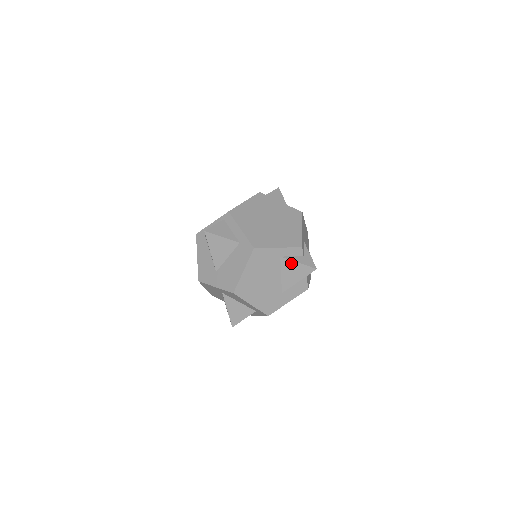
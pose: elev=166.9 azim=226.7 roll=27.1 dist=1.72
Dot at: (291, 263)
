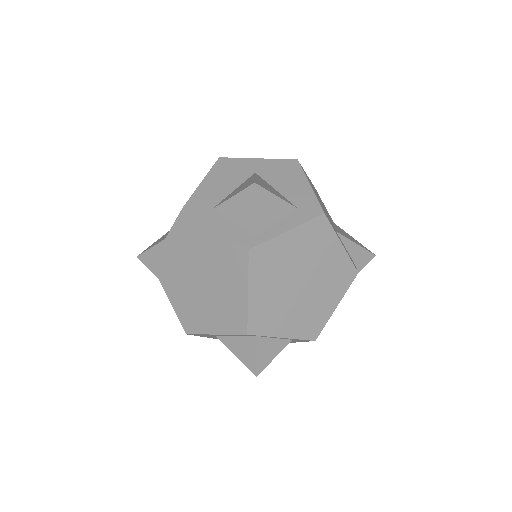
Dot at: (345, 232)
